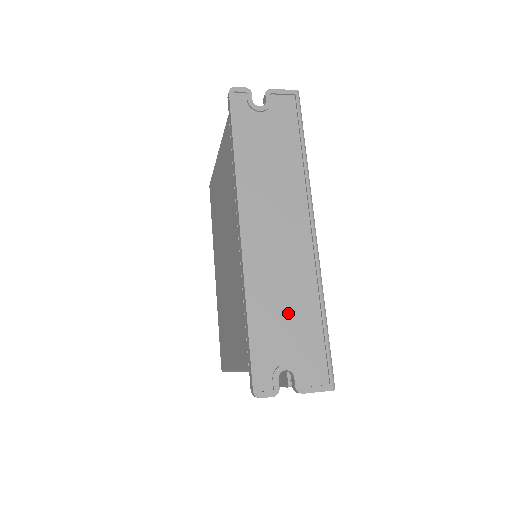
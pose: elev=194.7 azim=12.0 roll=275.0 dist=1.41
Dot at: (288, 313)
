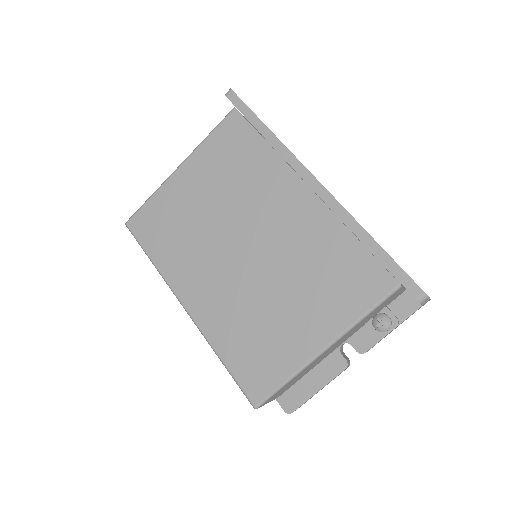
Dot at: occluded
